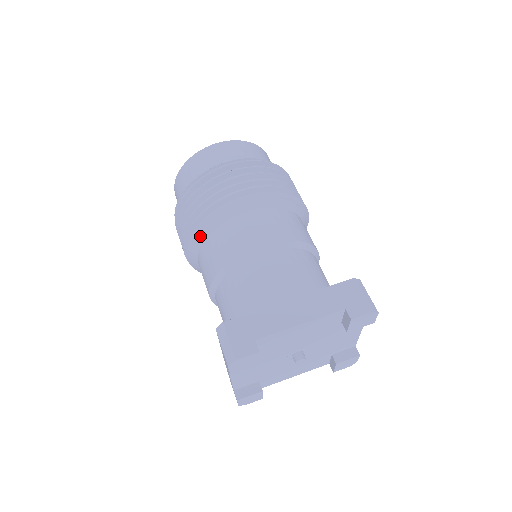
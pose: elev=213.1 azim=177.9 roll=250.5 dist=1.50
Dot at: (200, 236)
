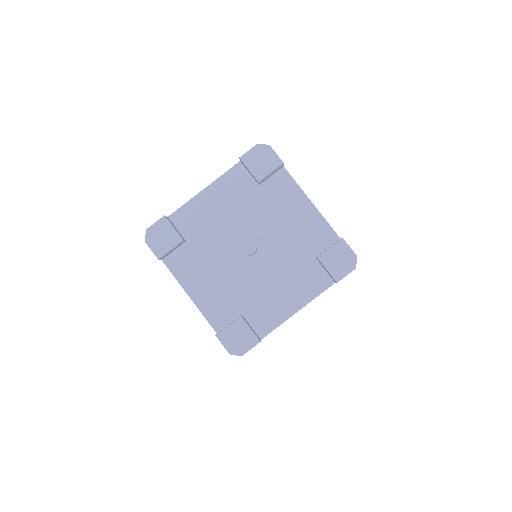
Dot at: occluded
